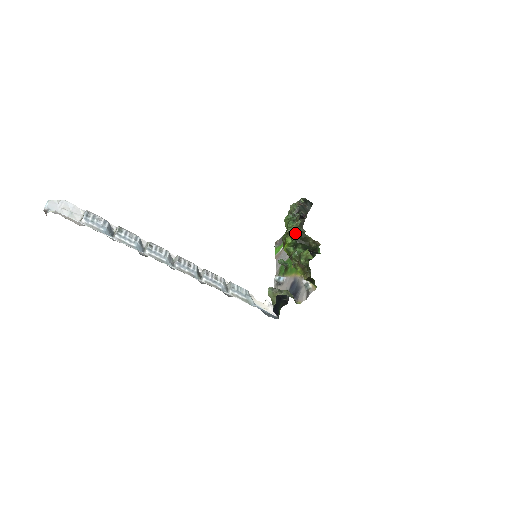
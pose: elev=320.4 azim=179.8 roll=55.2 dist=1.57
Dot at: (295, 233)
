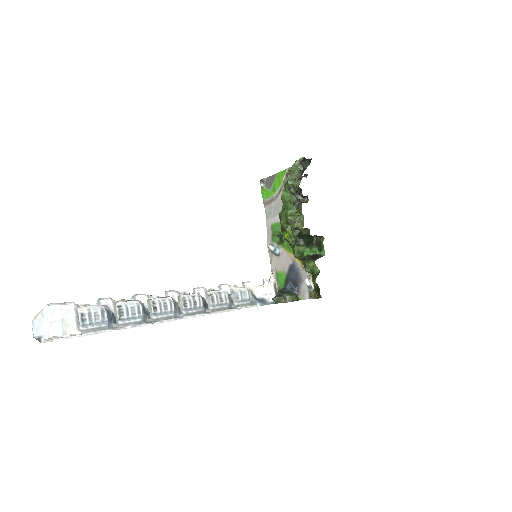
Dot at: (298, 229)
